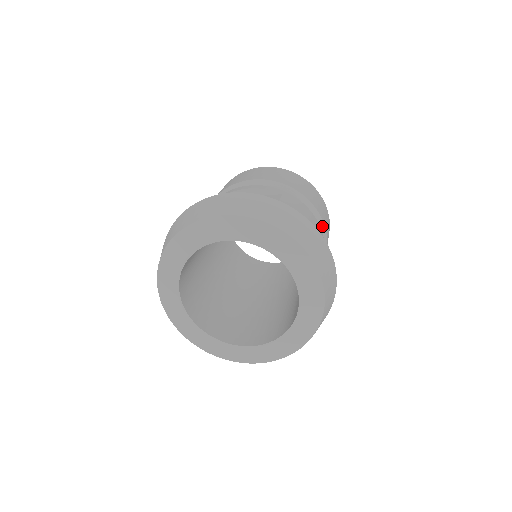
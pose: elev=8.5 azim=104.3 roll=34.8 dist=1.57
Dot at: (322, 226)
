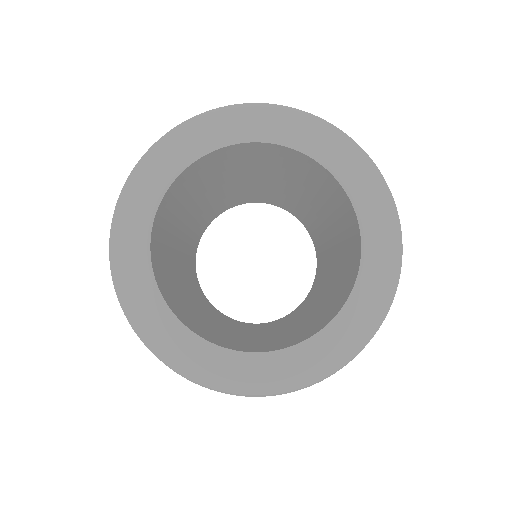
Dot at: occluded
